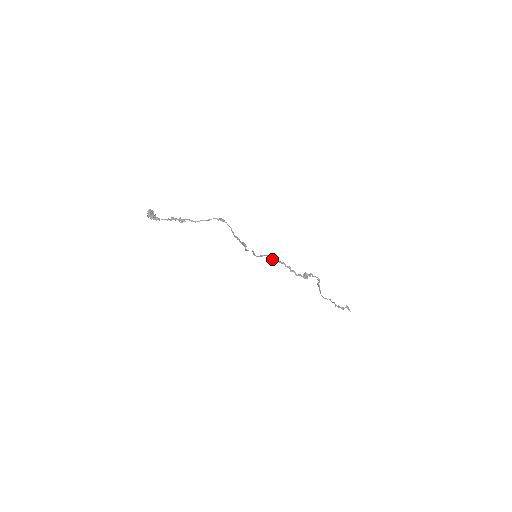
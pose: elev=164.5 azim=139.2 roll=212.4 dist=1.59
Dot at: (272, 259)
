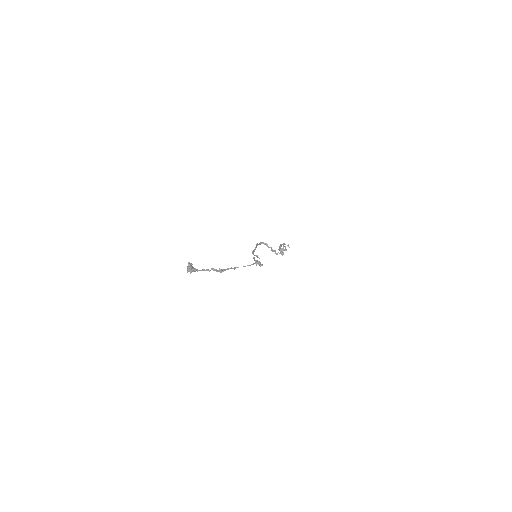
Dot at: occluded
